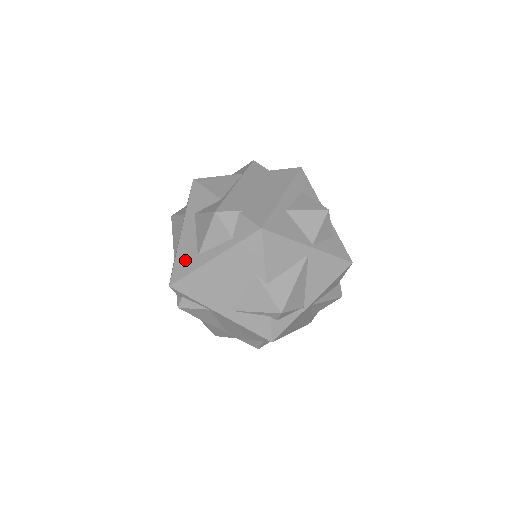
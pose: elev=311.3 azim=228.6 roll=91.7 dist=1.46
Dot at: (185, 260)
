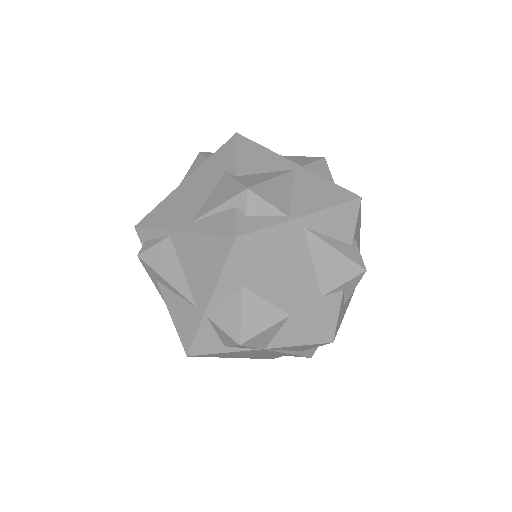
Dot at: occluded
